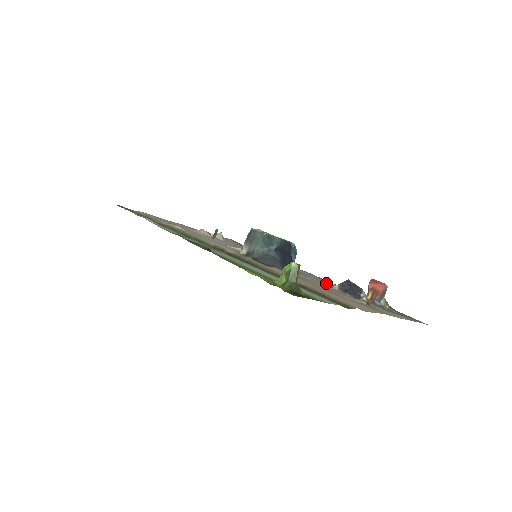
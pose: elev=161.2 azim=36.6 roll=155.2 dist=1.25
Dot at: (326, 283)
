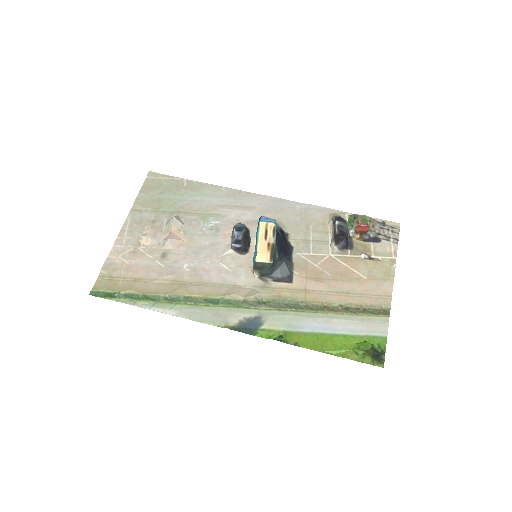
Dot at: (312, 229)
